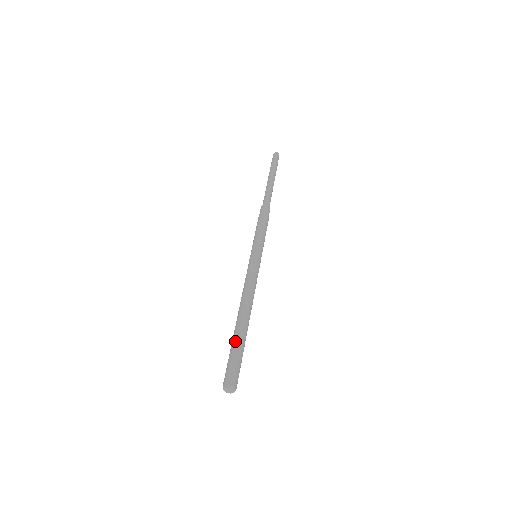
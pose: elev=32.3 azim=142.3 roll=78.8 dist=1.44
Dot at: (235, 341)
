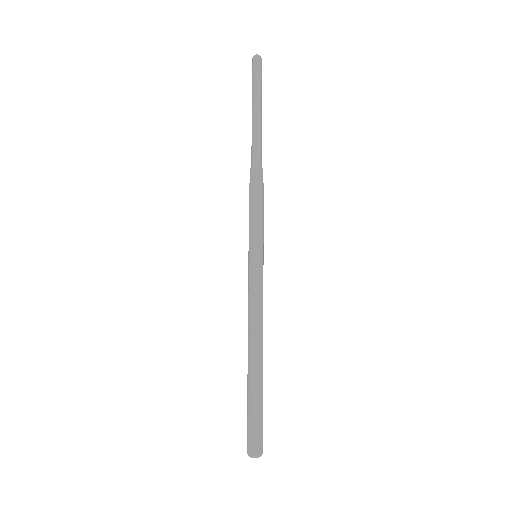
Dot at: (247, 394)
